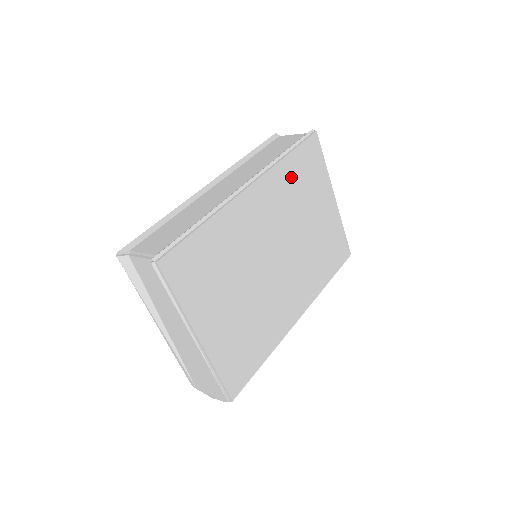
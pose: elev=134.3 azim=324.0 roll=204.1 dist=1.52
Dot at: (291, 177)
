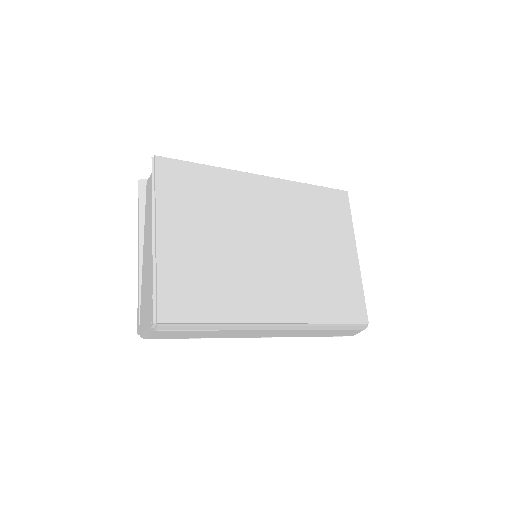
Dot at: (308, 201)
